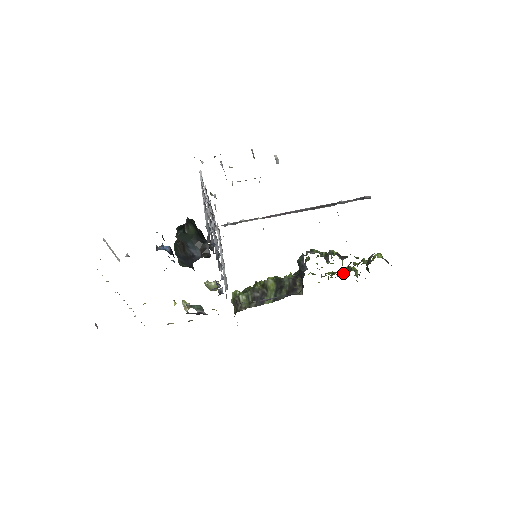
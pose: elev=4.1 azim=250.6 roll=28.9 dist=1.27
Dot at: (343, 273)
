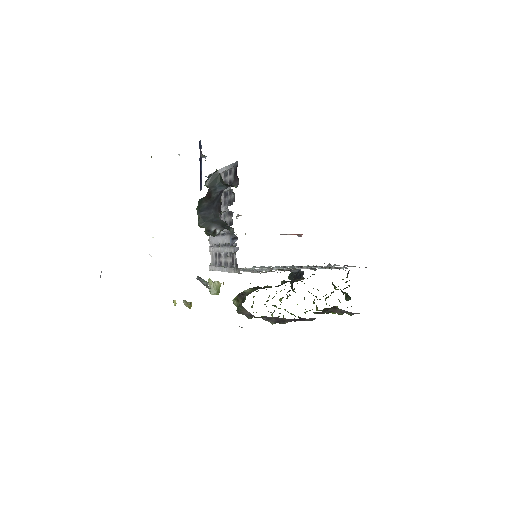
Dot at: occluded
